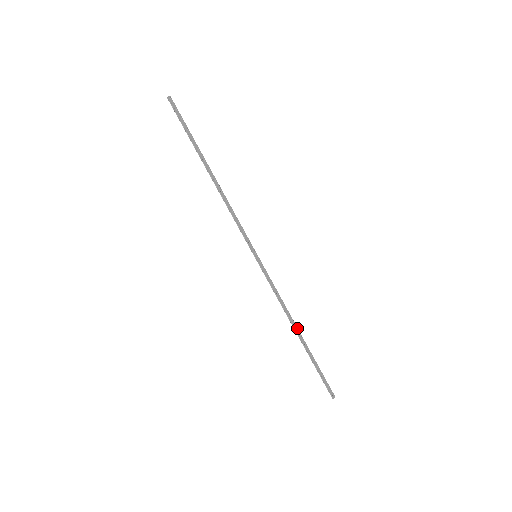
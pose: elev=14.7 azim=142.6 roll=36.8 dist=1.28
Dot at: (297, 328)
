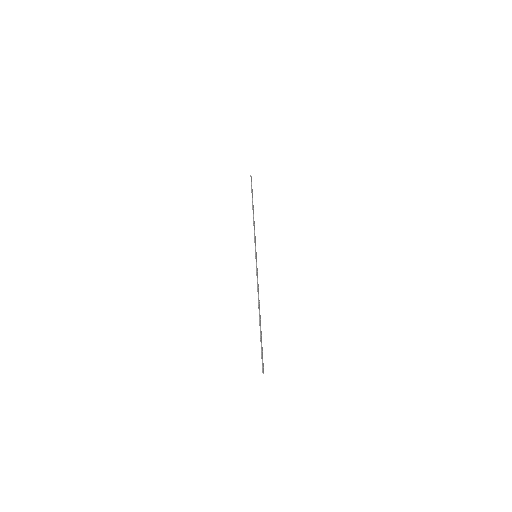
Dot at: occluded
